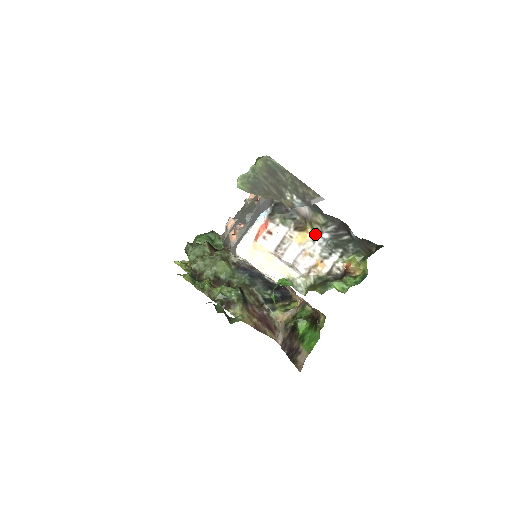
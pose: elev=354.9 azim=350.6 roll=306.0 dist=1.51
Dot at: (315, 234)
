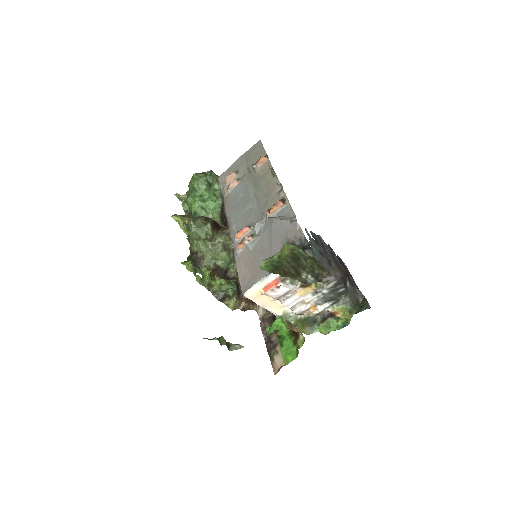
Dot at: (317, 290)
